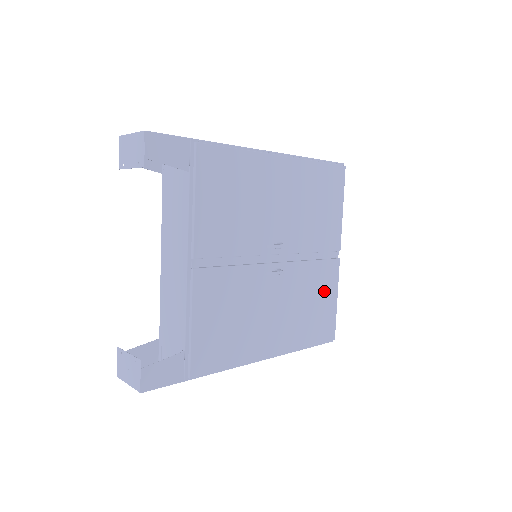
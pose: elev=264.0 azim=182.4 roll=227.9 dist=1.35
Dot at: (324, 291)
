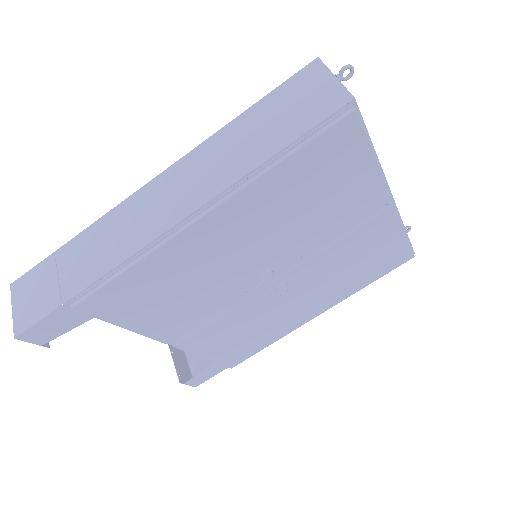
Dot at: (375, 244)
